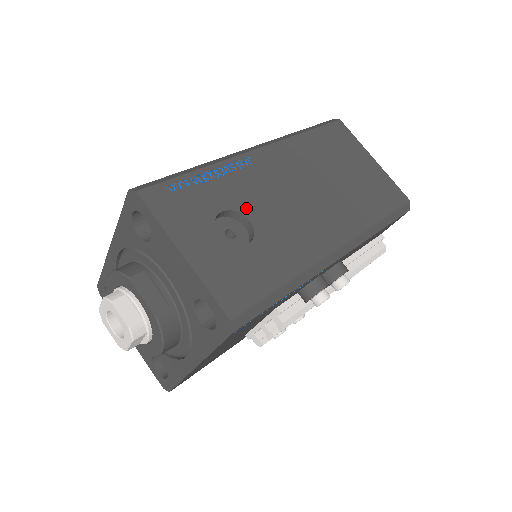
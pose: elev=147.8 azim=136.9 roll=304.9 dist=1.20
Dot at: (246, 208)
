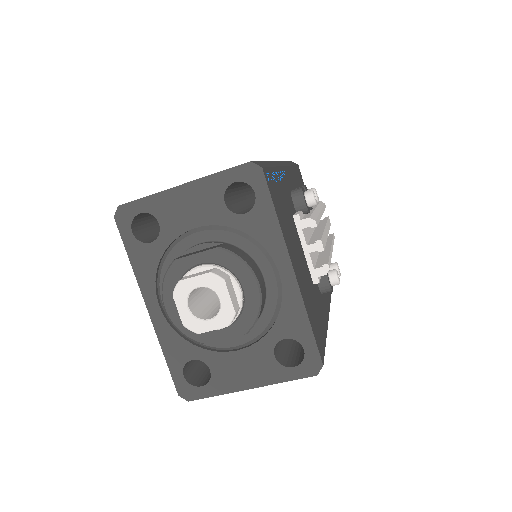
Dot at: occluded
